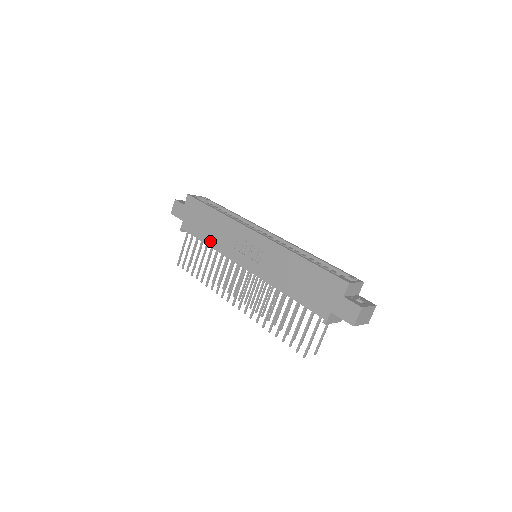
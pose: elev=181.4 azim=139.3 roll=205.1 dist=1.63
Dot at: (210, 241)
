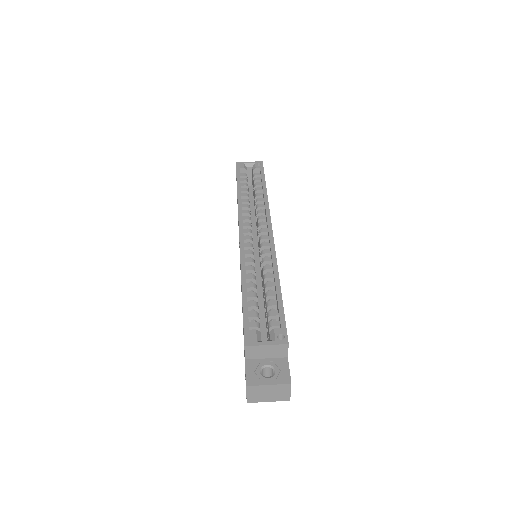
Dot at: occluded
